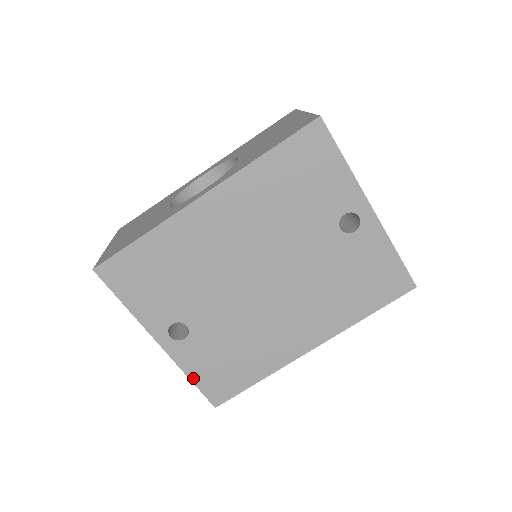
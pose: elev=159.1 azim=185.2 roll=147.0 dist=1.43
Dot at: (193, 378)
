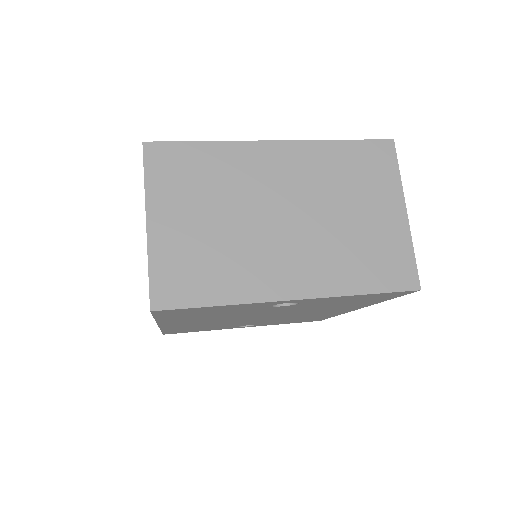
Dot at: (287, 323)
